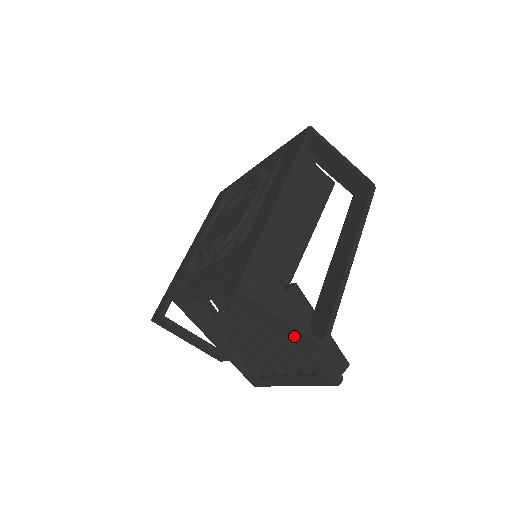
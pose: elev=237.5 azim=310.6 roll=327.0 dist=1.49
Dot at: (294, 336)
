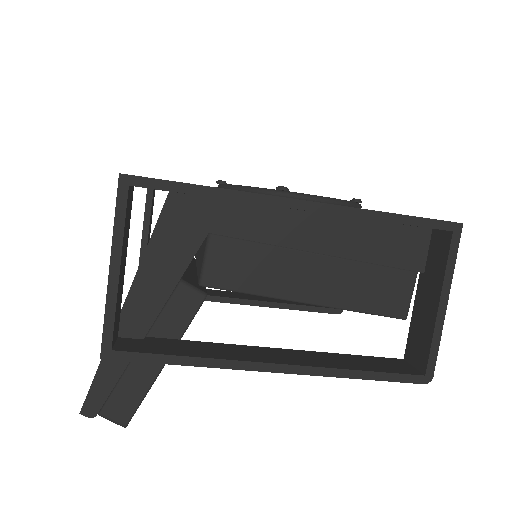
Dot at: occluded
